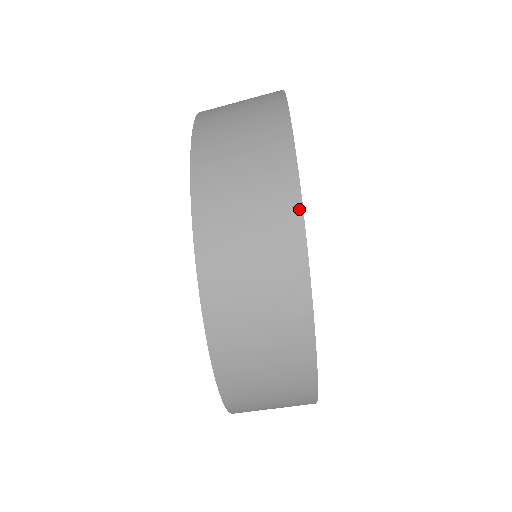
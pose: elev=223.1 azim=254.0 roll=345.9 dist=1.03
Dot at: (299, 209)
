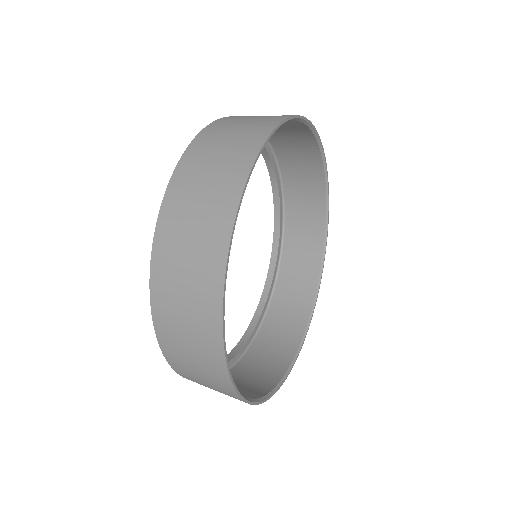
Dot at: (220, 335)
